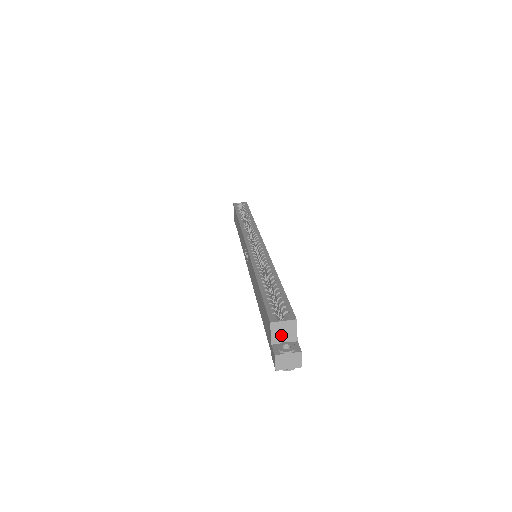
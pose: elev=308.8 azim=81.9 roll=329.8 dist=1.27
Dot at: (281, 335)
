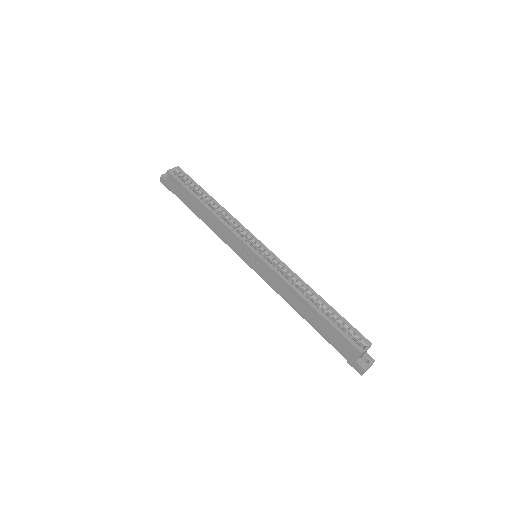
Dot at: (362, 355)
